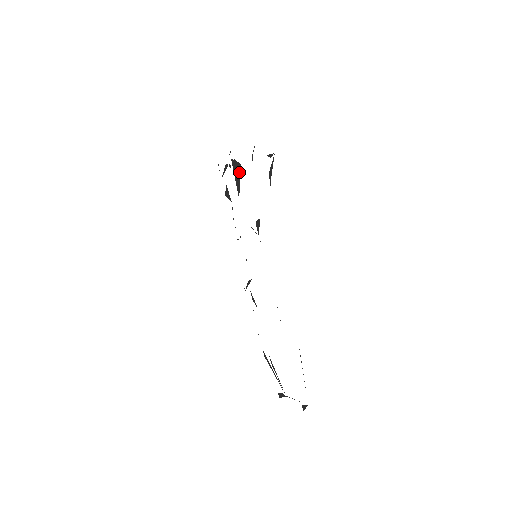
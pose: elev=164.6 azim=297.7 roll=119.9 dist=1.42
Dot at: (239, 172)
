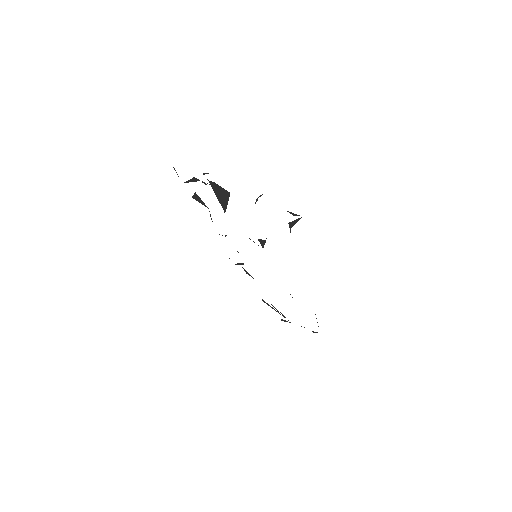
Dot at: (226, 197)
